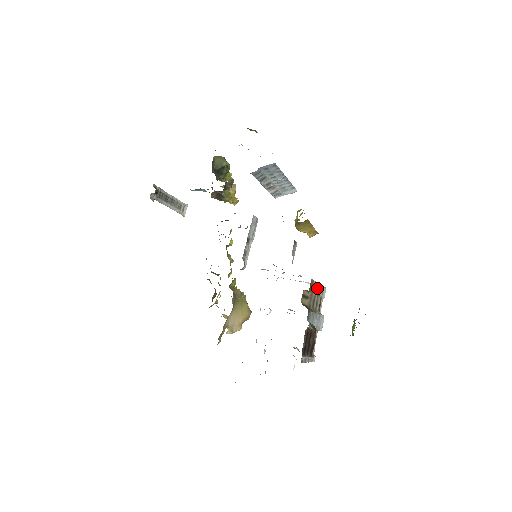
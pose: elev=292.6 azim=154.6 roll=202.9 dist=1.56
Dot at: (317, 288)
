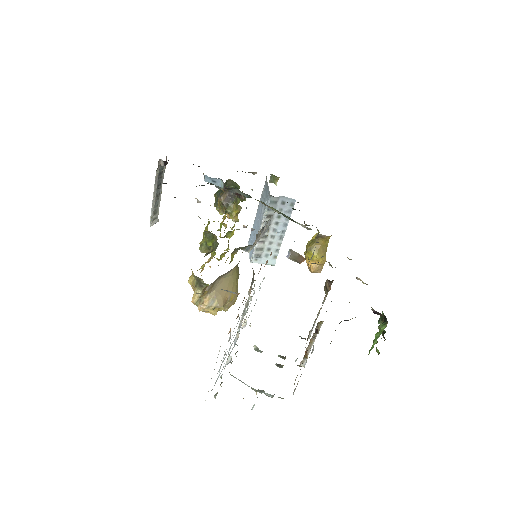
Dot at: occluded
